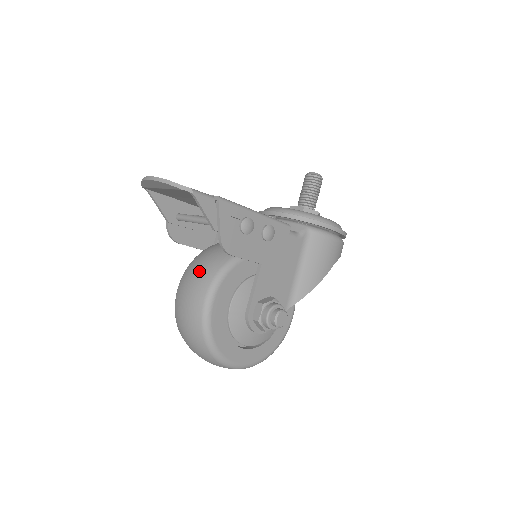
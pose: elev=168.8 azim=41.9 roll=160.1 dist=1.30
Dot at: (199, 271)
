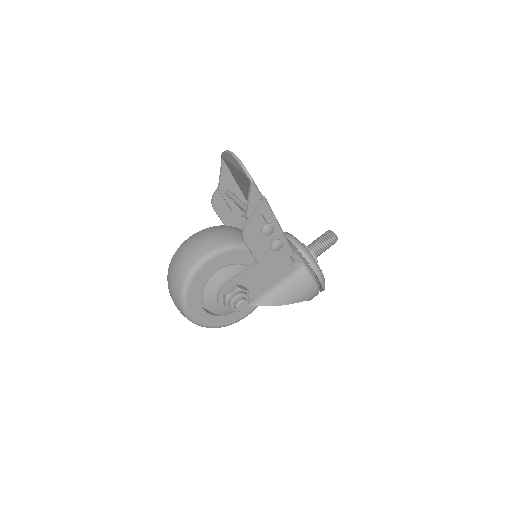
Dot at: (214, 235)
